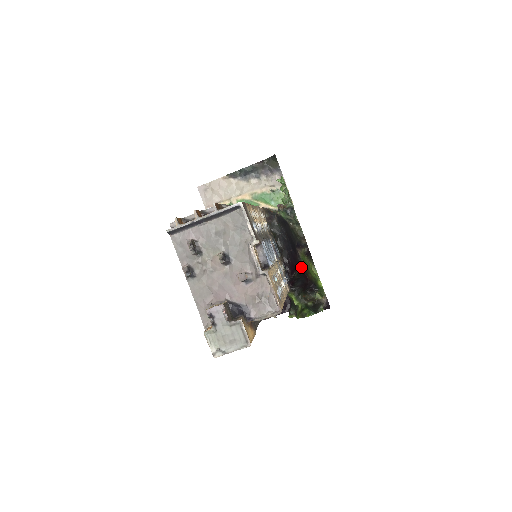
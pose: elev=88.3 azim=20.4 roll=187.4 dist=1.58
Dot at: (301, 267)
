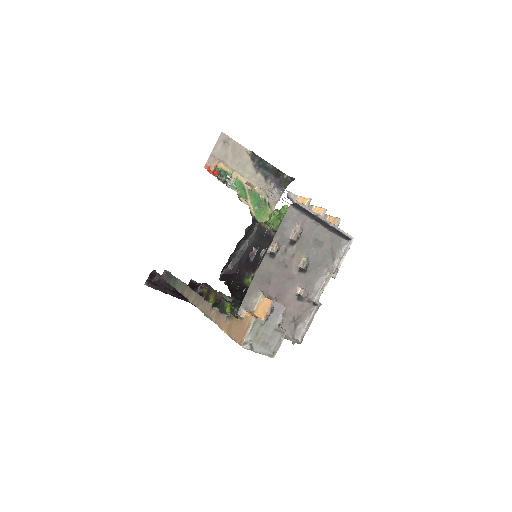
Dot at: (244, 282)
